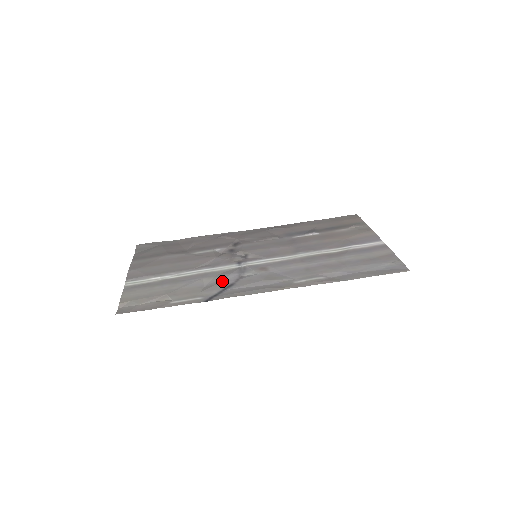
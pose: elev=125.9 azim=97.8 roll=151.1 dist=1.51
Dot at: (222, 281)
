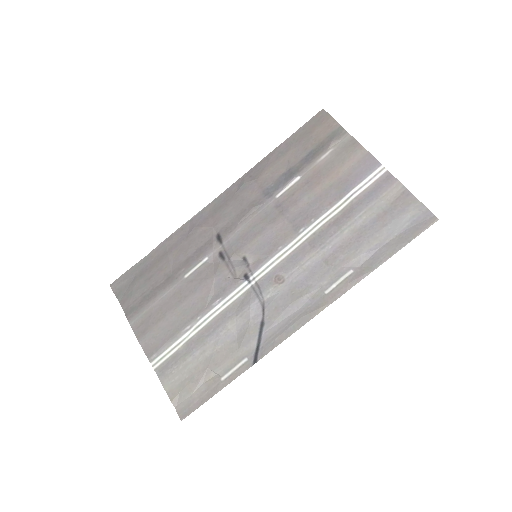
Dot at: (249, 322)
